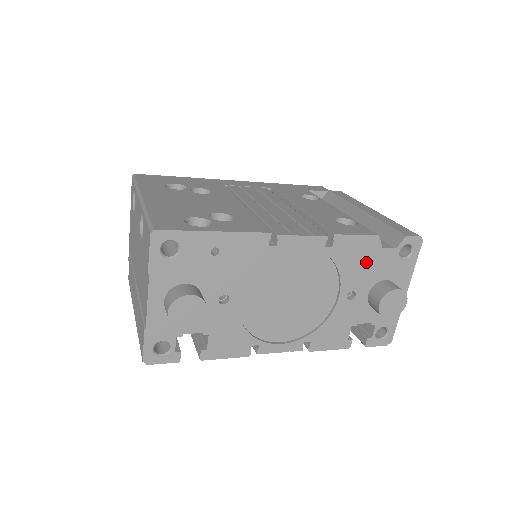
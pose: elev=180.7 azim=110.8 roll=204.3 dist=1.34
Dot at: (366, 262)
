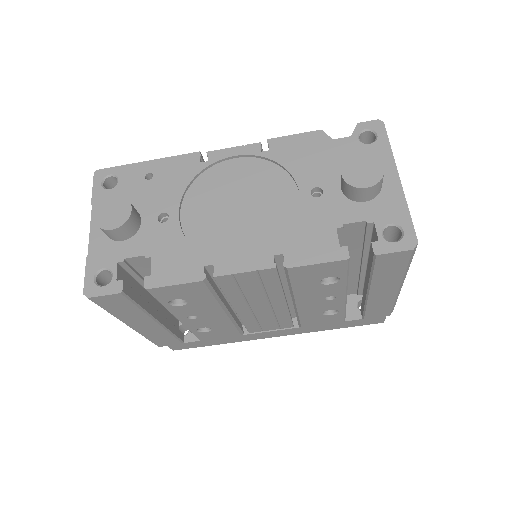
Dot at: (319, 156)
